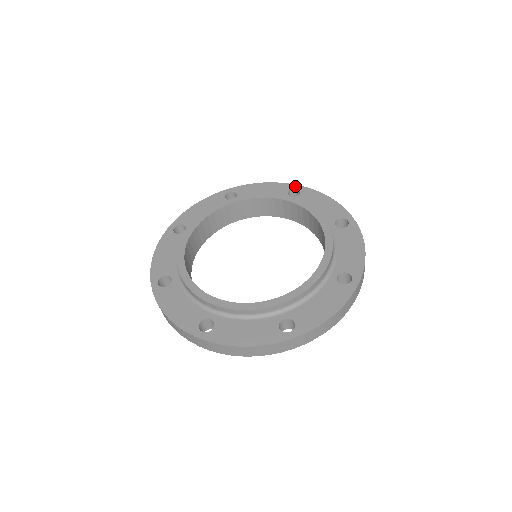
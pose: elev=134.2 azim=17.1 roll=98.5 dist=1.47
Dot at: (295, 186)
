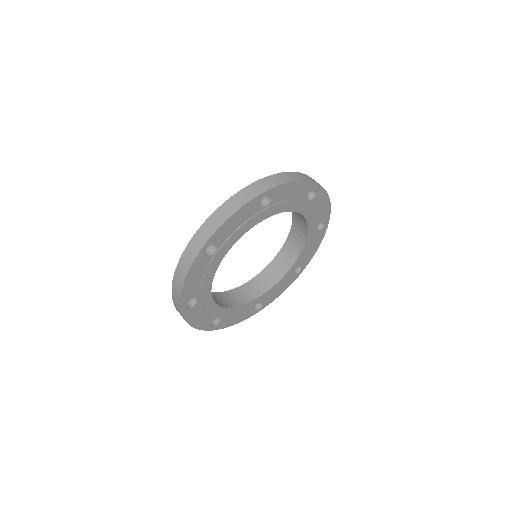
Dot at: occluded
